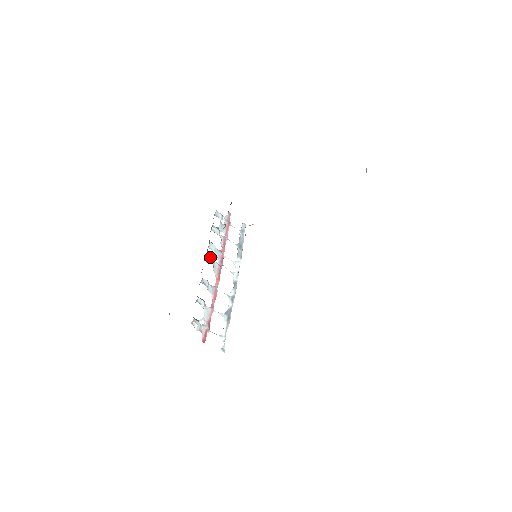
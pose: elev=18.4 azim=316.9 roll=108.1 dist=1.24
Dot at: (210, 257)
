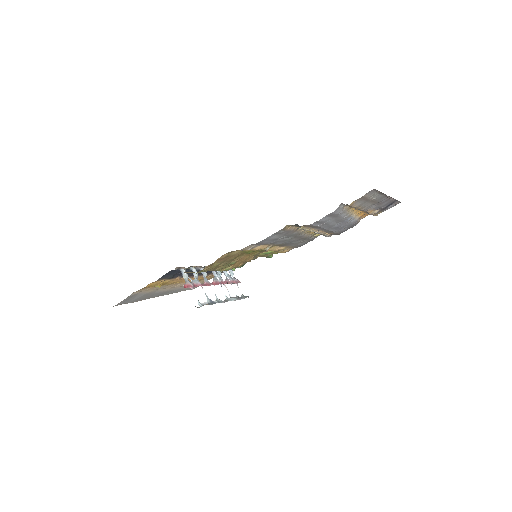
Dot at: (214, 271)
